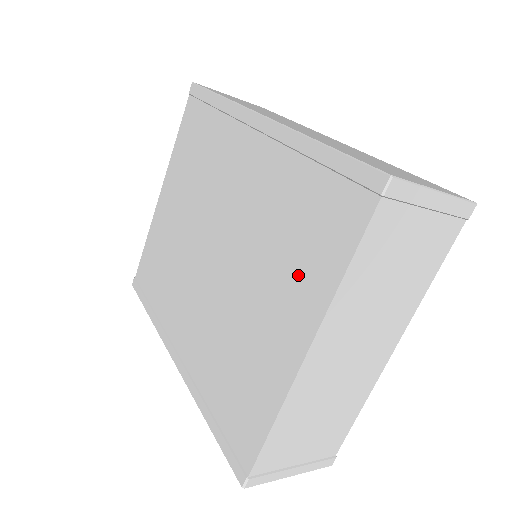
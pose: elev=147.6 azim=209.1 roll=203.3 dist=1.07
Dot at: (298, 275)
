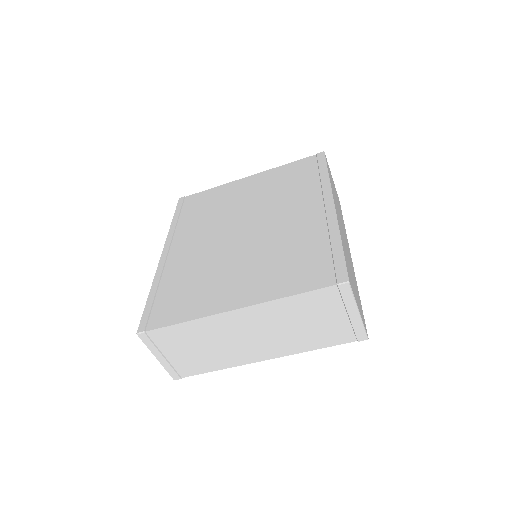
Dot at: (270, 278)
